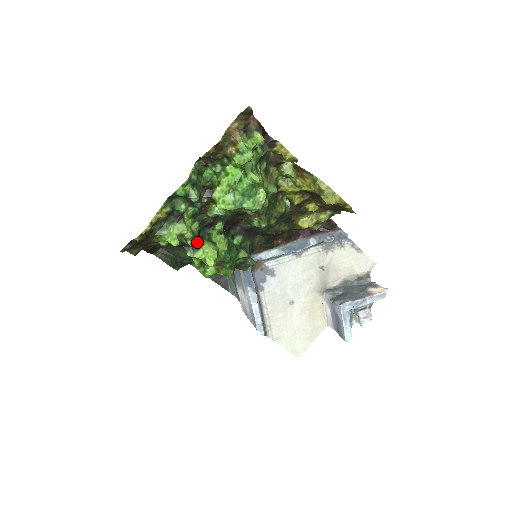
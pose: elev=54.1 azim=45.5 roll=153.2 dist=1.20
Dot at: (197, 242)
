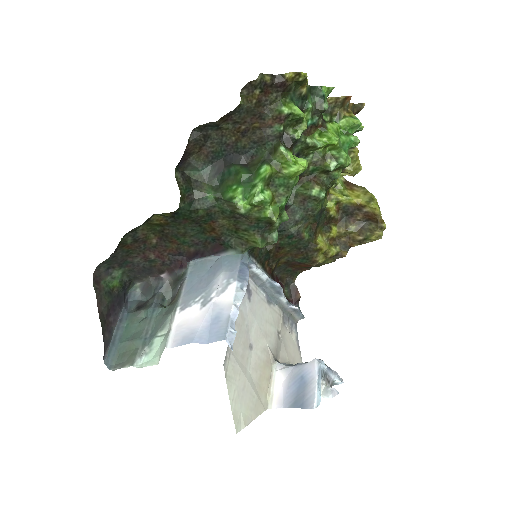
Dot at: (292, 147)
